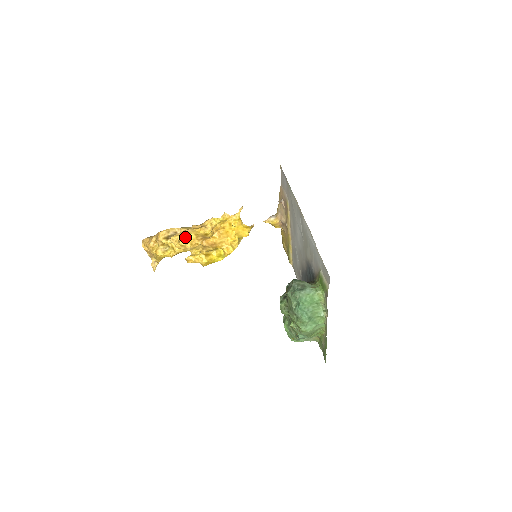
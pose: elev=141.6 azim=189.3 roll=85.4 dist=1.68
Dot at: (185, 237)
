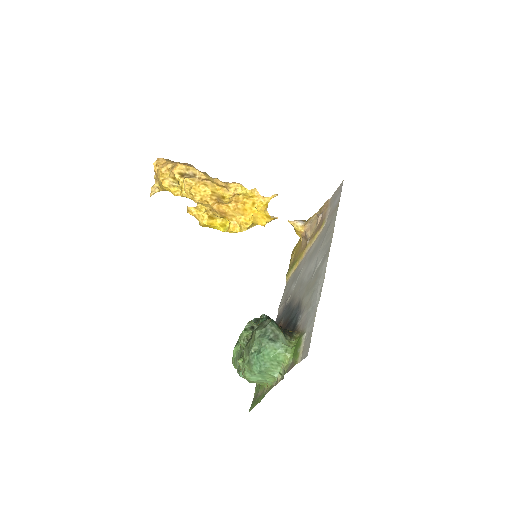
Dot at: (200, 187)
